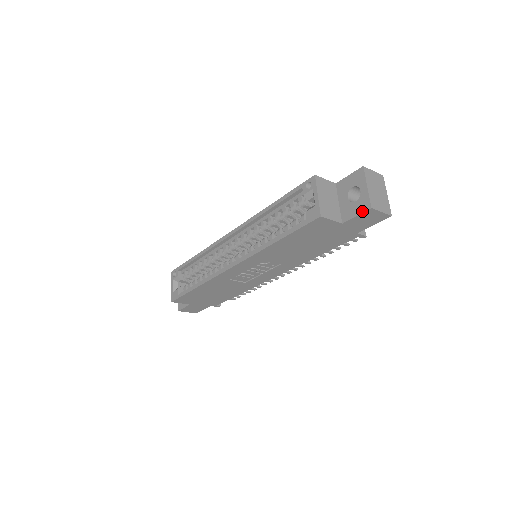
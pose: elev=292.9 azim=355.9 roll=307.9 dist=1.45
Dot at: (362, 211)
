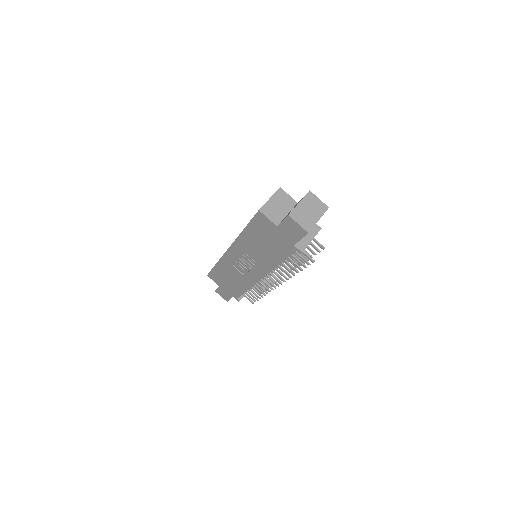
Dot at: occluded
